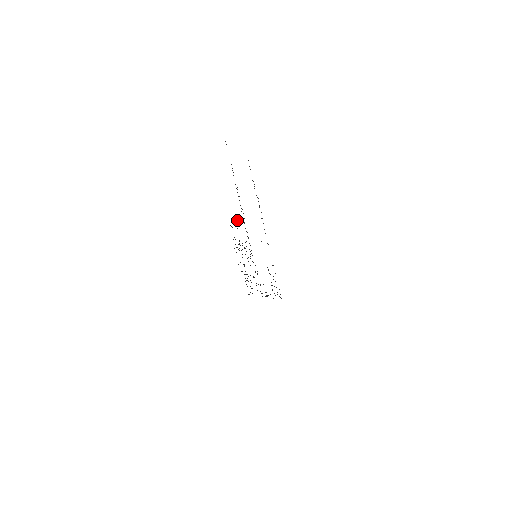
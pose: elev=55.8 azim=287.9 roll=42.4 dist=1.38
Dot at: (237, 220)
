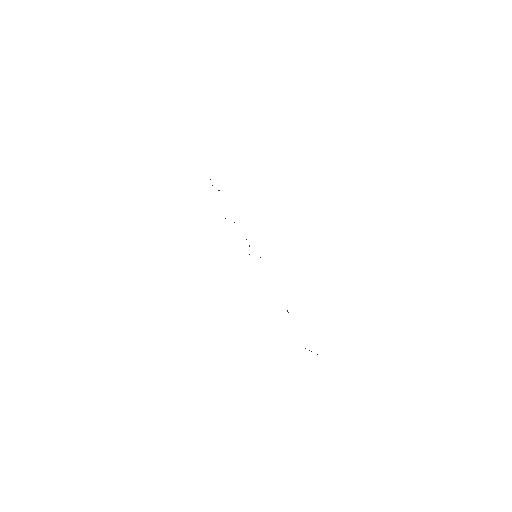
Dot at: occluded
